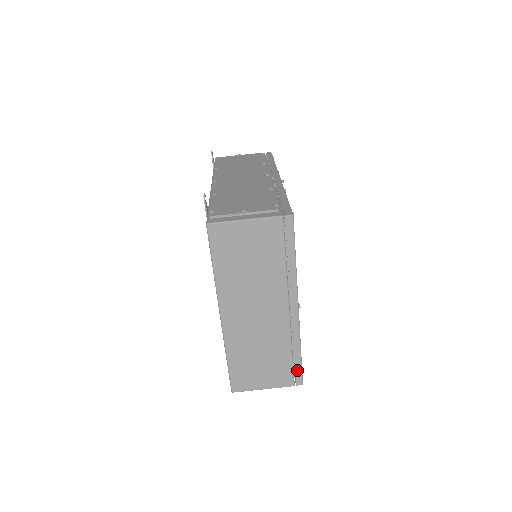
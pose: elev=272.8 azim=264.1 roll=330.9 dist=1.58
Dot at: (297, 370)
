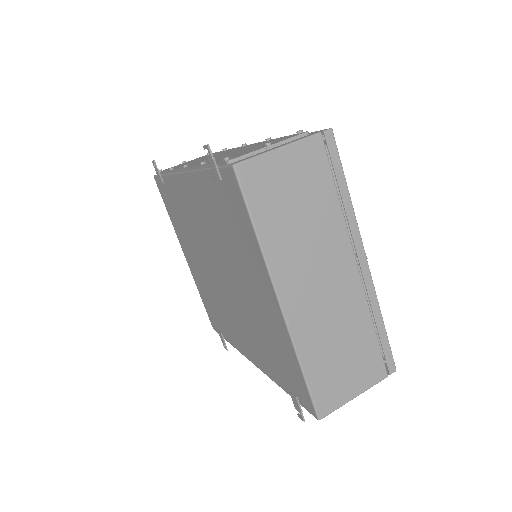
Dot at: (386, 351)
